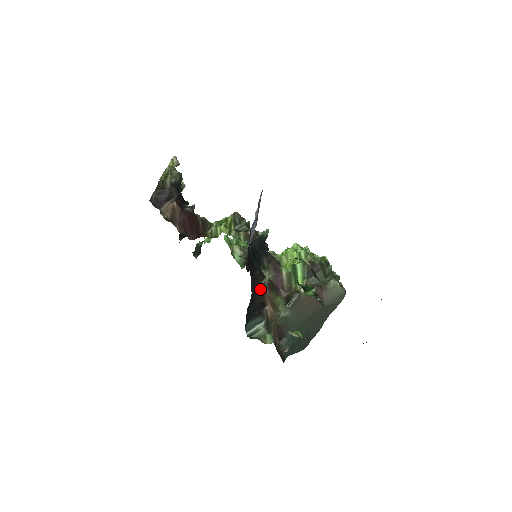
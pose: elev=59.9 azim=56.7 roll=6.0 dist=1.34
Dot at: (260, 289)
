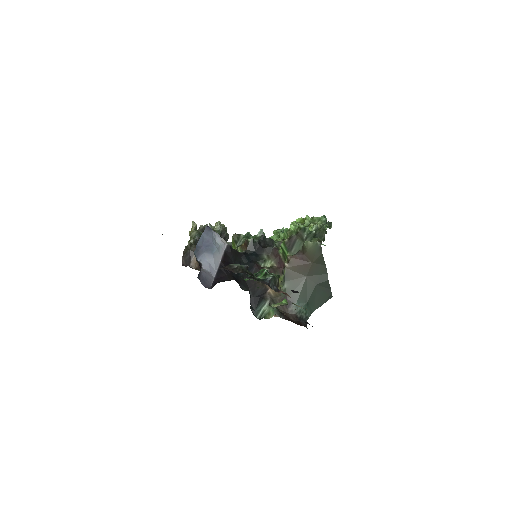
Dot at: occluded
